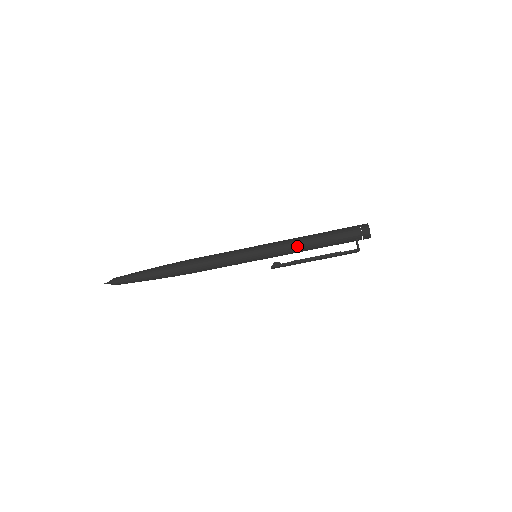
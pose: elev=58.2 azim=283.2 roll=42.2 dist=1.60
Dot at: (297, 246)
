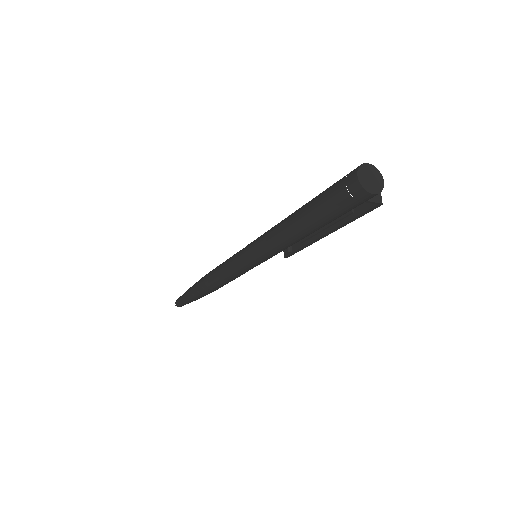
Dot at: occluded
